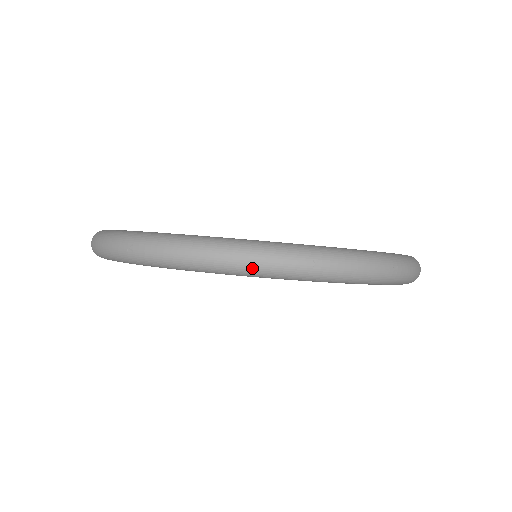
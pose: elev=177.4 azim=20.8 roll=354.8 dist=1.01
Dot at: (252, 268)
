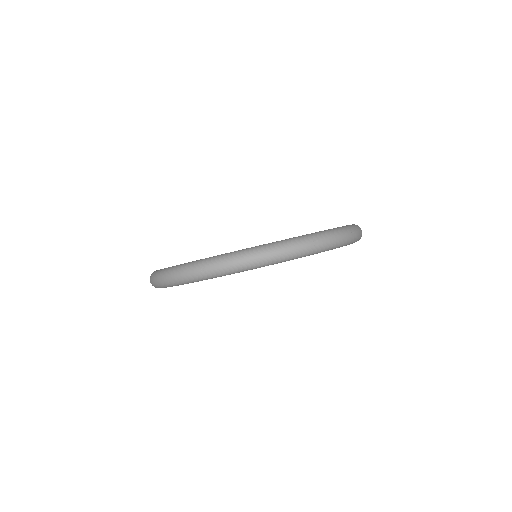
Dot at: (283, 257)
